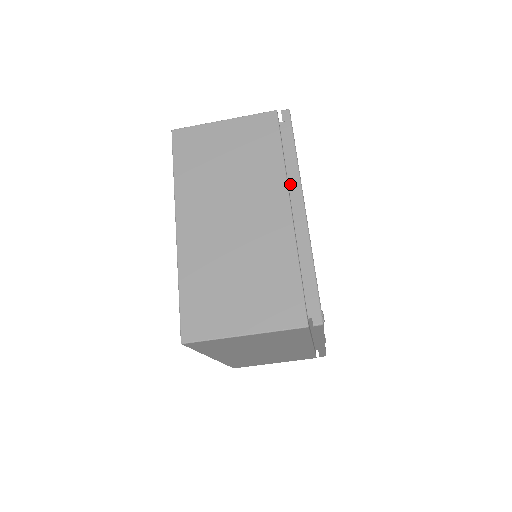
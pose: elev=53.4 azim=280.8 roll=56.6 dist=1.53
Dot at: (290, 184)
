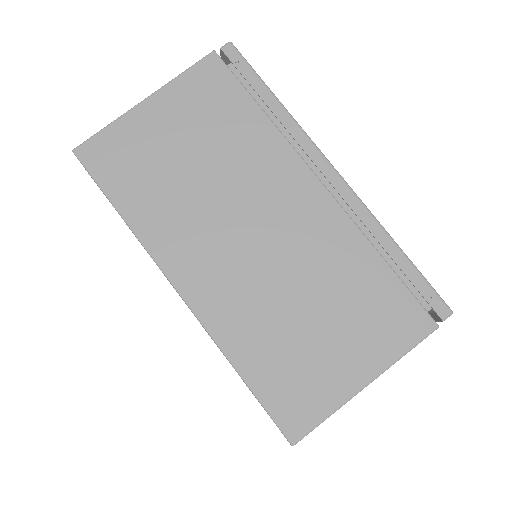
Dot at: occluded
